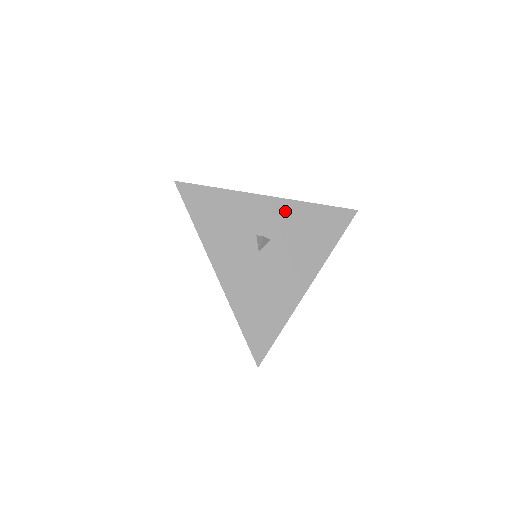
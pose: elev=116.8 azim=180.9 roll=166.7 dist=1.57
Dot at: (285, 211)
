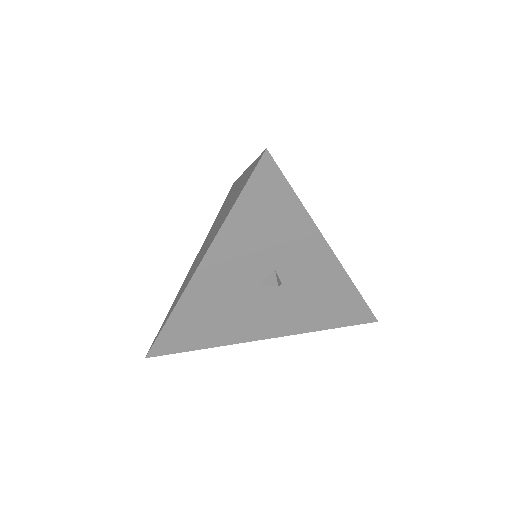
Dot at: (326, 273)
